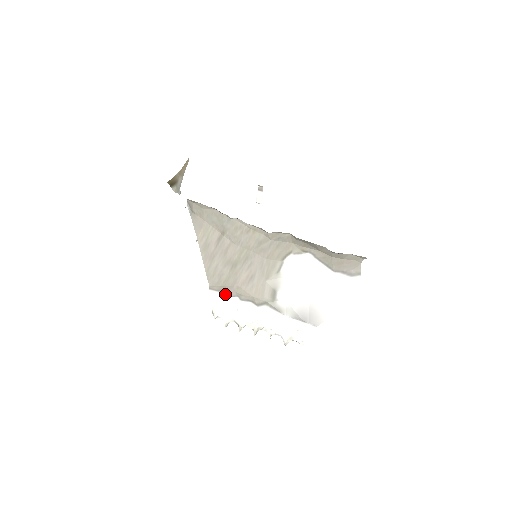
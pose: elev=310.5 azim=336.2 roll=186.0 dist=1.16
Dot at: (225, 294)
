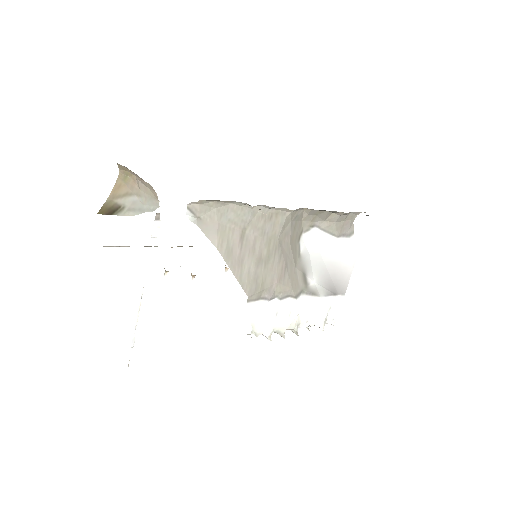
Dot at: (263, 300)
